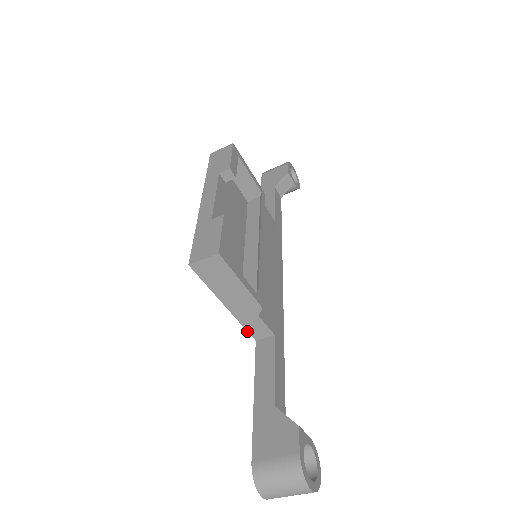
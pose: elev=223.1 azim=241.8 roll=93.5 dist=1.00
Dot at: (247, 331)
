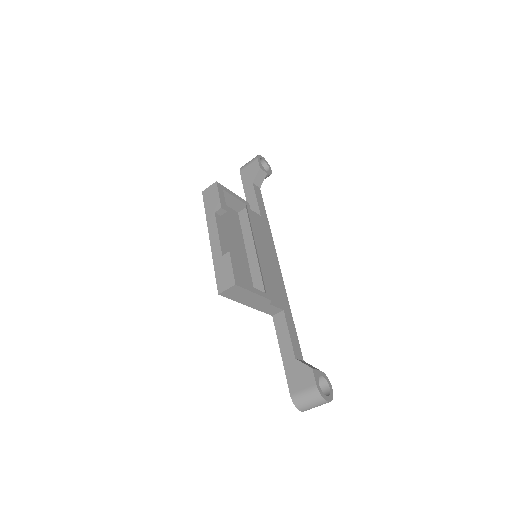
Dot at: occluded
